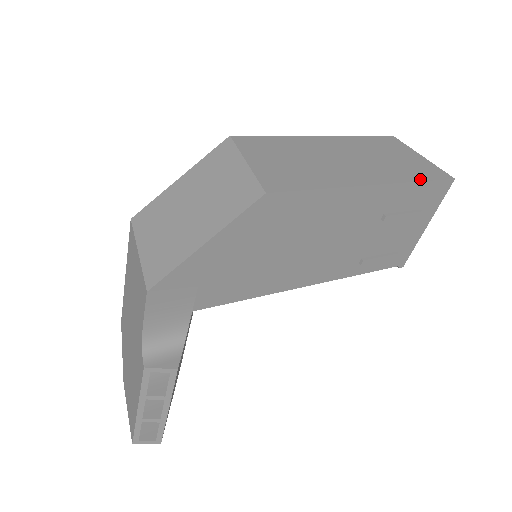
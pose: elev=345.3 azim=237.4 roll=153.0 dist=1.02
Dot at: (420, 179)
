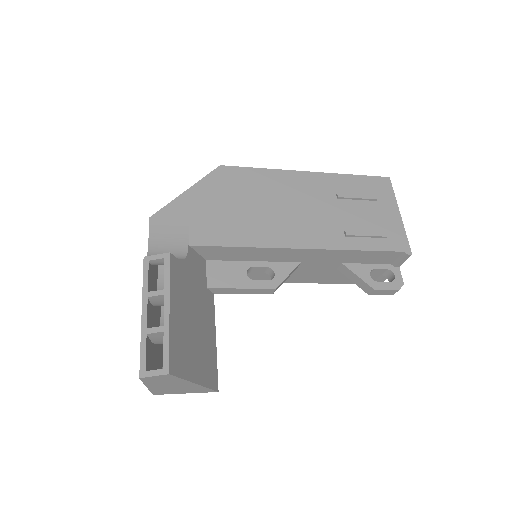
Dot at: (354, 176)
